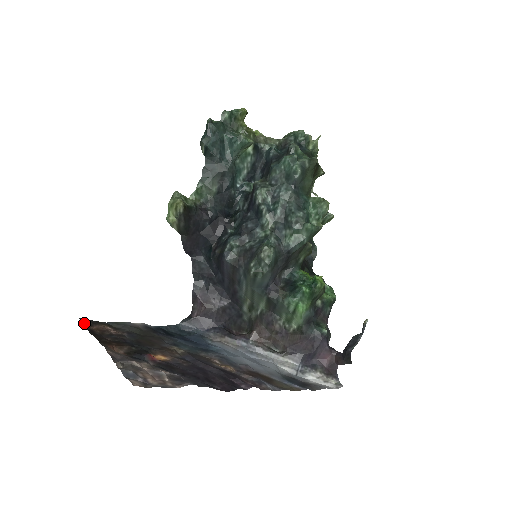
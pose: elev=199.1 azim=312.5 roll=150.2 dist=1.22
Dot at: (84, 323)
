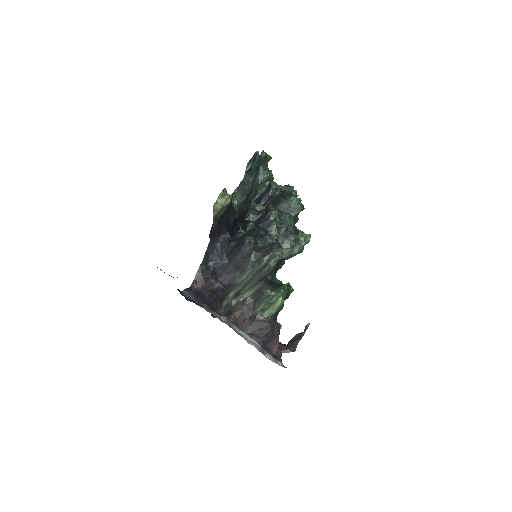
Dot at: occluded
